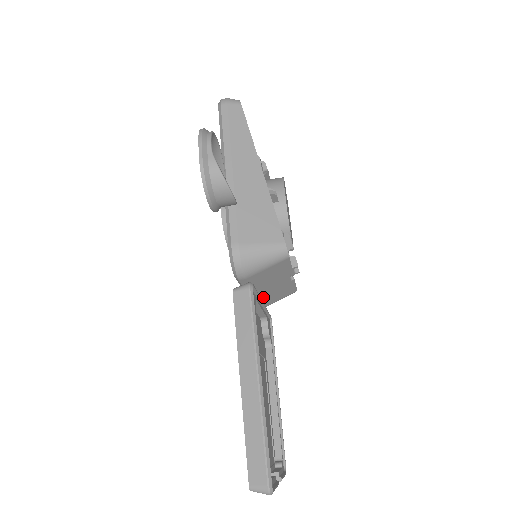
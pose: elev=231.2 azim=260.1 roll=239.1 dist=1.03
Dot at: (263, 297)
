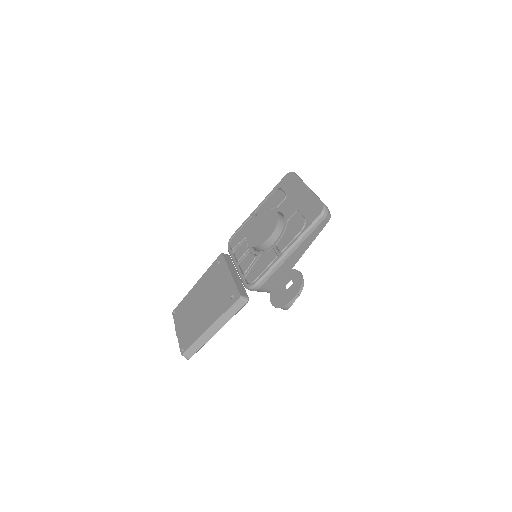
Dot at: occluded
